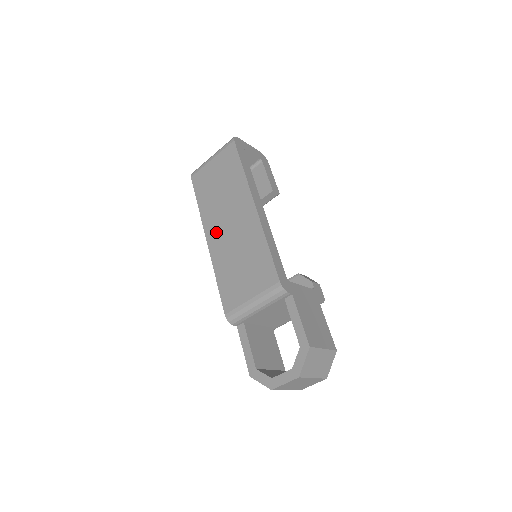
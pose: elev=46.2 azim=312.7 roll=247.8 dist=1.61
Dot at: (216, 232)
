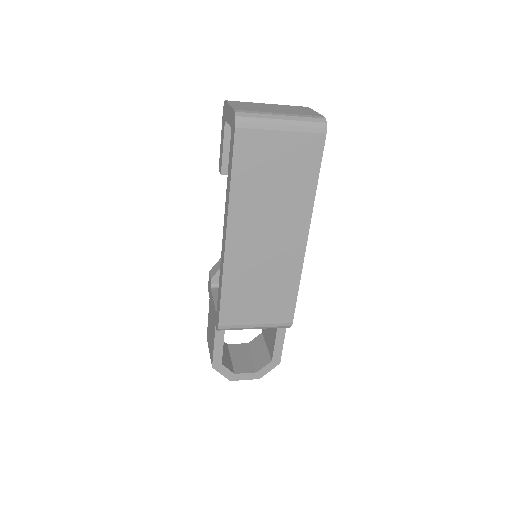
Dot at: (245, 238)
